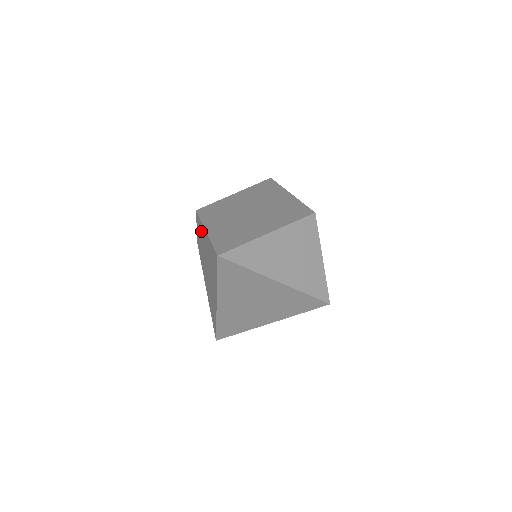
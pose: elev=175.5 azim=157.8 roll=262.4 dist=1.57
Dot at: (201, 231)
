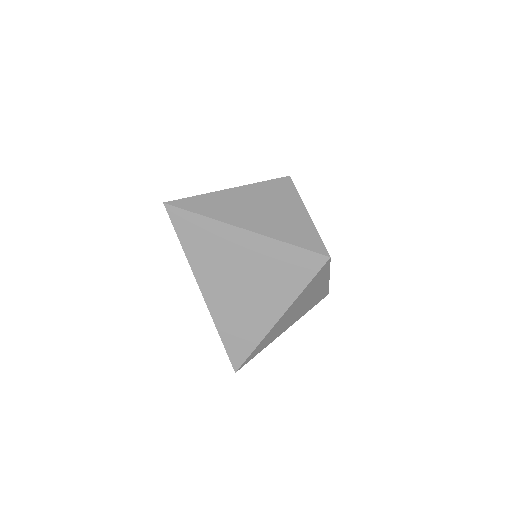
Dot at: occluded
